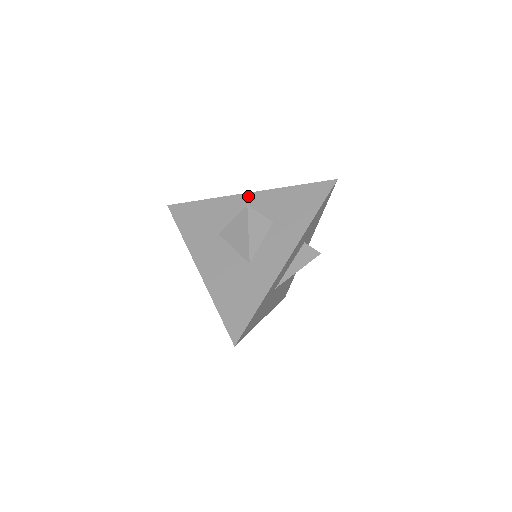
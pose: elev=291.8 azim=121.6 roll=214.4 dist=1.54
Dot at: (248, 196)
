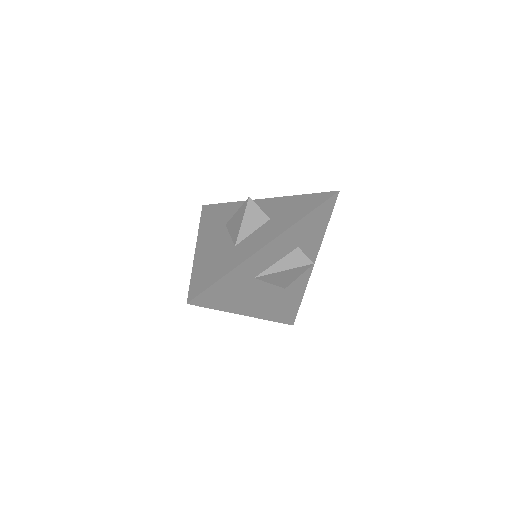
Dot at: (263, 201)
